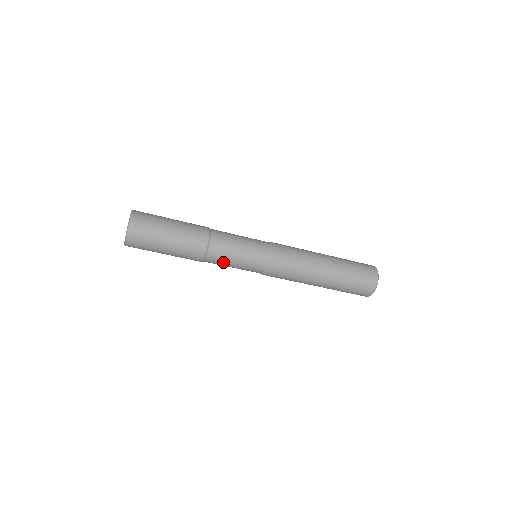
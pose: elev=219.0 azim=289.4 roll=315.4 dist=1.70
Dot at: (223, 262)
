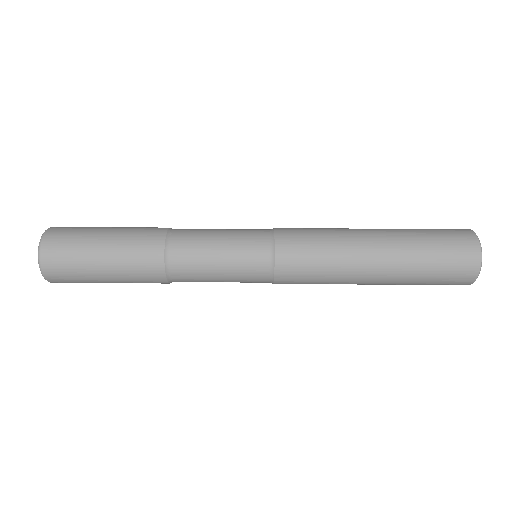
Dot at: (200, 279)
